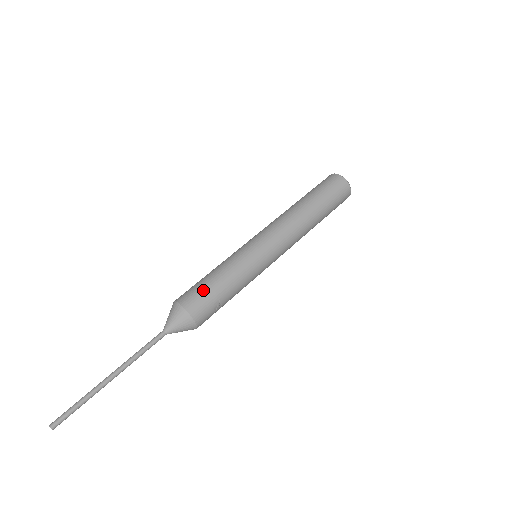
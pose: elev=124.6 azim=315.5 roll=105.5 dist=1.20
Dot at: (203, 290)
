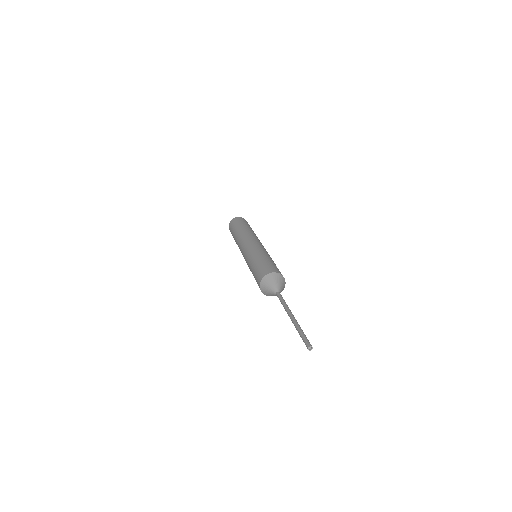
Dot at: (265, 265)
